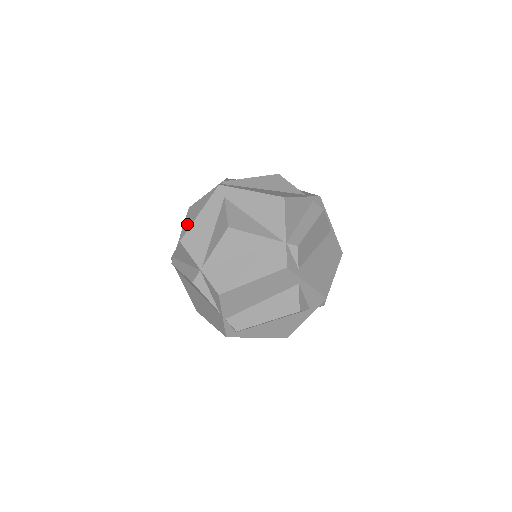
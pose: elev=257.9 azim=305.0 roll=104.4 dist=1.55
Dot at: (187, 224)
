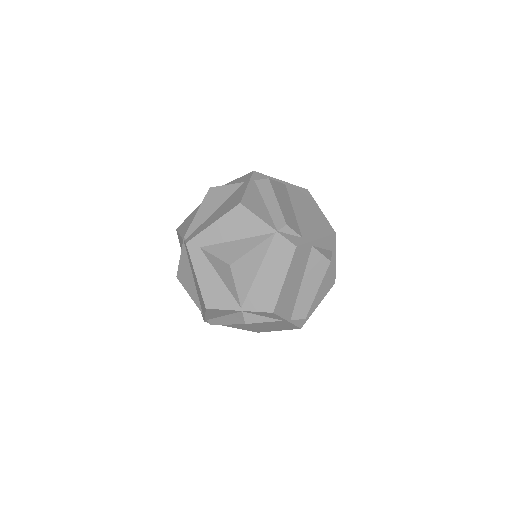
Dot at: (190, 289)
